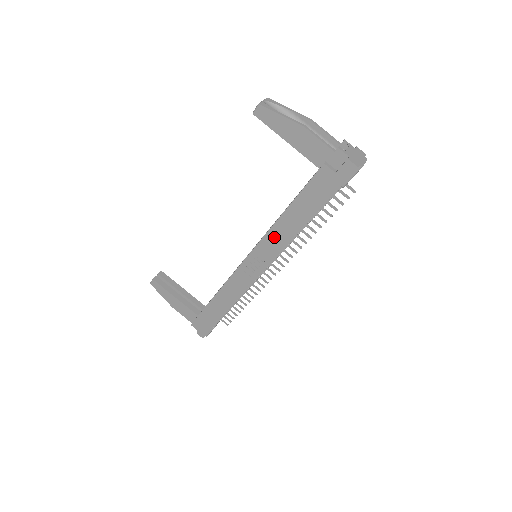
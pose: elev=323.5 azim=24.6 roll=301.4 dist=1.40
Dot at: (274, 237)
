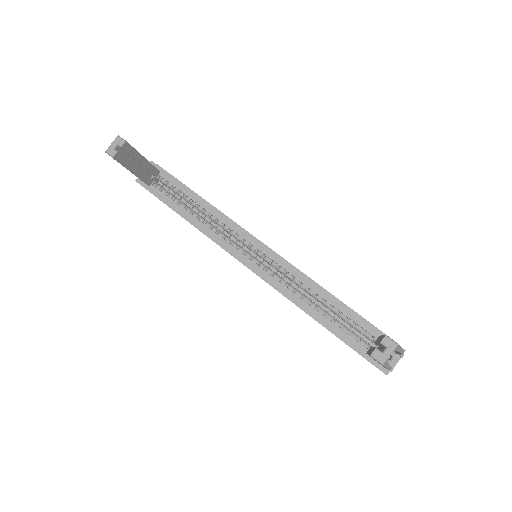
Dot at: occluded
